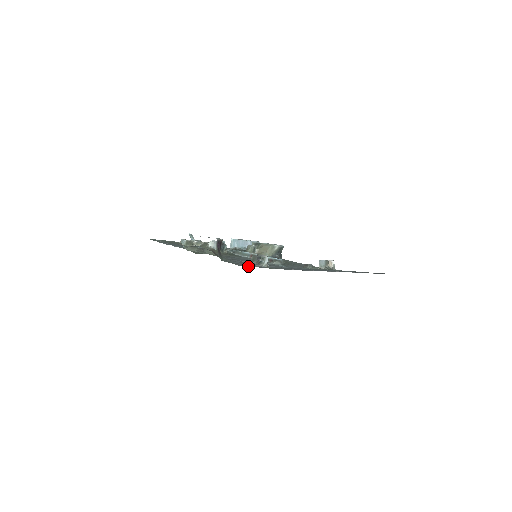
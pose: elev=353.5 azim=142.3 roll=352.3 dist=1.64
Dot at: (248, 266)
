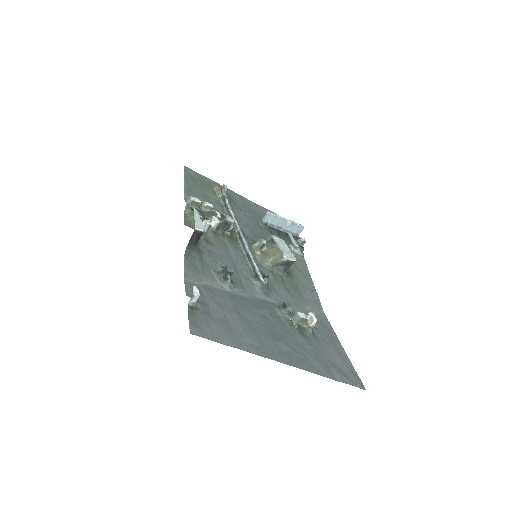
Dot at: (197, 282)
